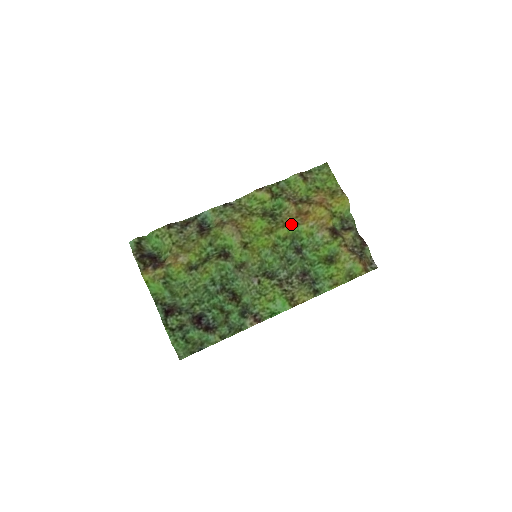
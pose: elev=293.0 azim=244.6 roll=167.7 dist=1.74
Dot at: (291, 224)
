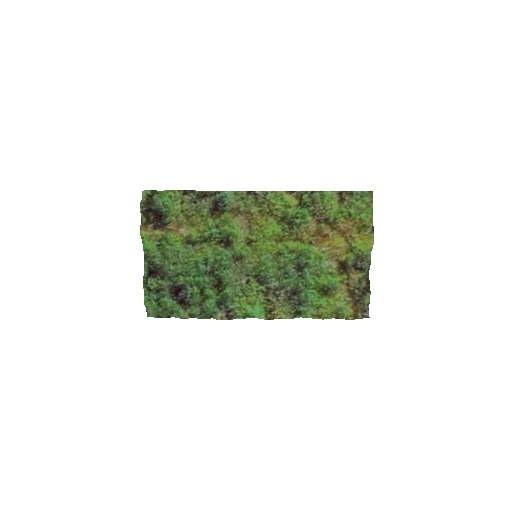
Dot at: (304, 240)
